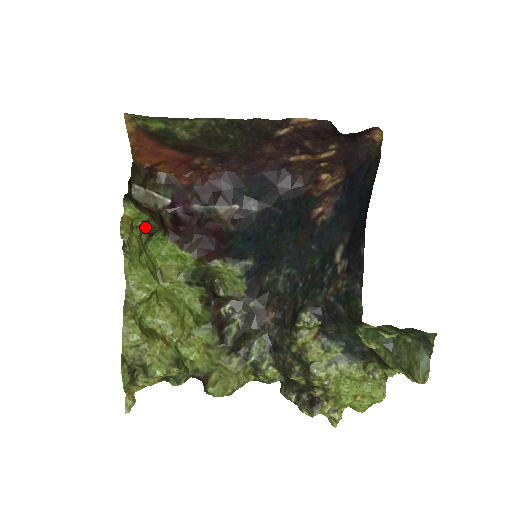
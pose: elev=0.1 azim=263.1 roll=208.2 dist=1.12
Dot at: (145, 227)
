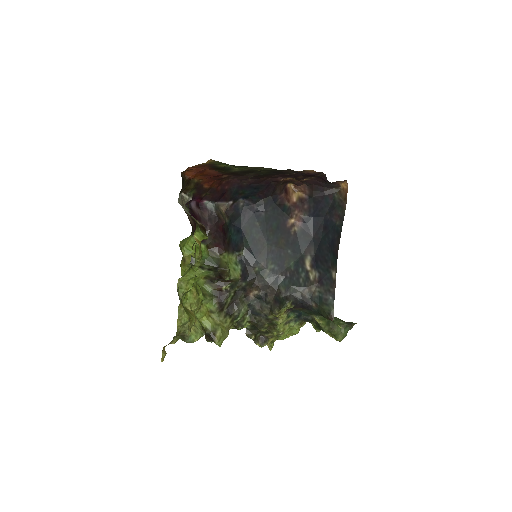
Dot at: occluded
